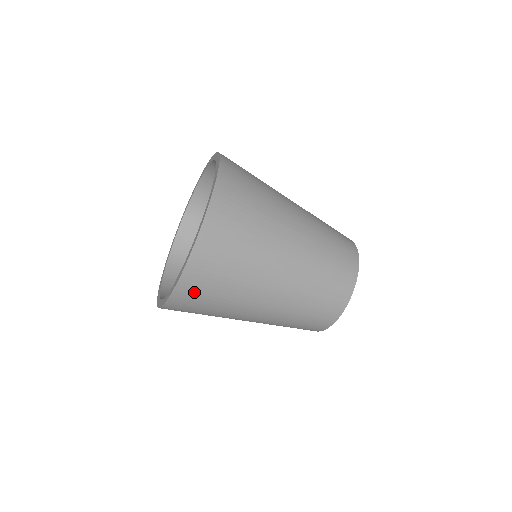
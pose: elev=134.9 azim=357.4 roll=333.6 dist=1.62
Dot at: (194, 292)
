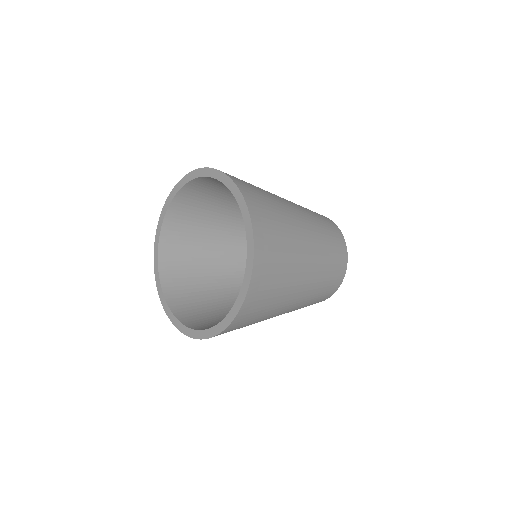
Dot at: occluded
